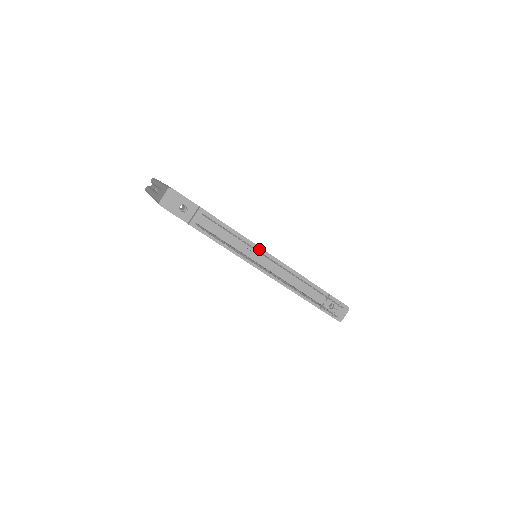
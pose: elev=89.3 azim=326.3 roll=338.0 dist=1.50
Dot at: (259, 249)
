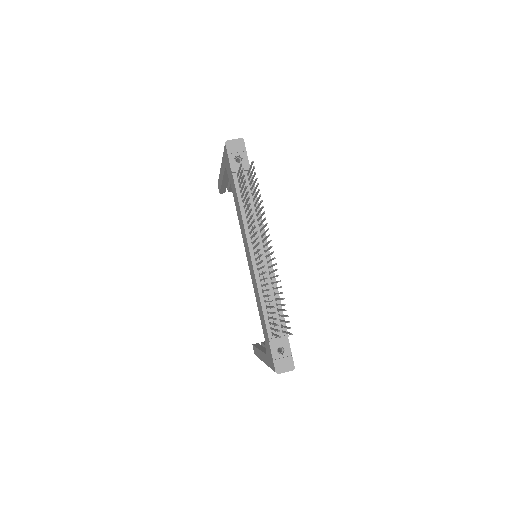
Dot at: occluded
